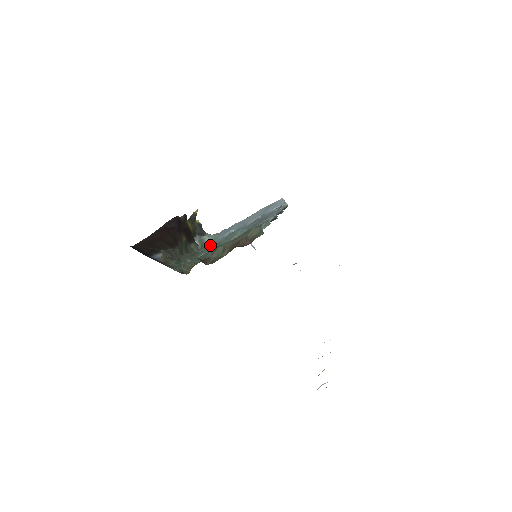
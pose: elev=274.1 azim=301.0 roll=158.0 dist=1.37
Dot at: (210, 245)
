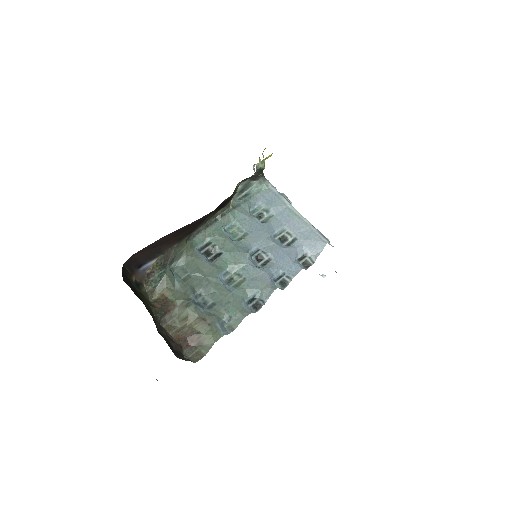
Dot at: (237, 215)
